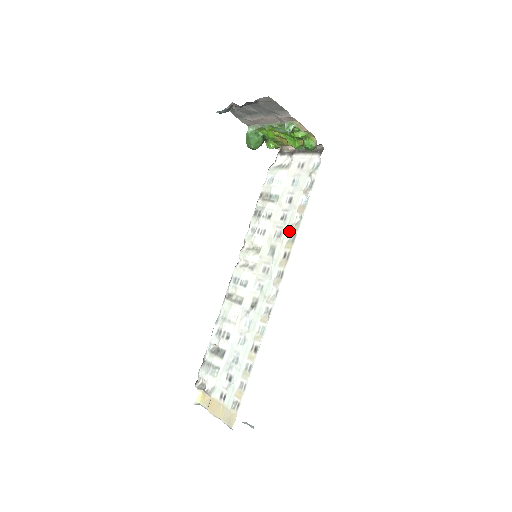
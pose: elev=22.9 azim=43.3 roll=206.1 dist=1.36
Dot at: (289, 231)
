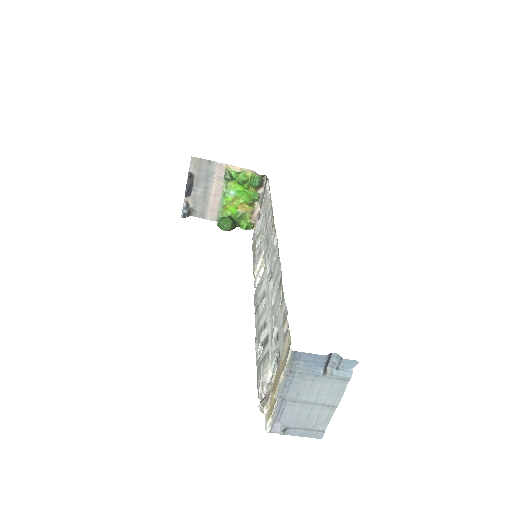
Dot at: (269, 218)
